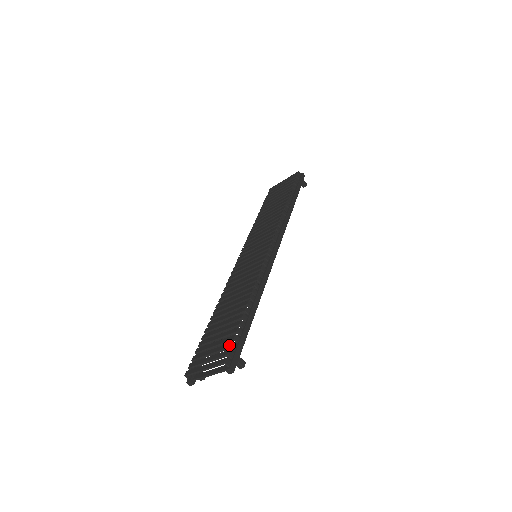
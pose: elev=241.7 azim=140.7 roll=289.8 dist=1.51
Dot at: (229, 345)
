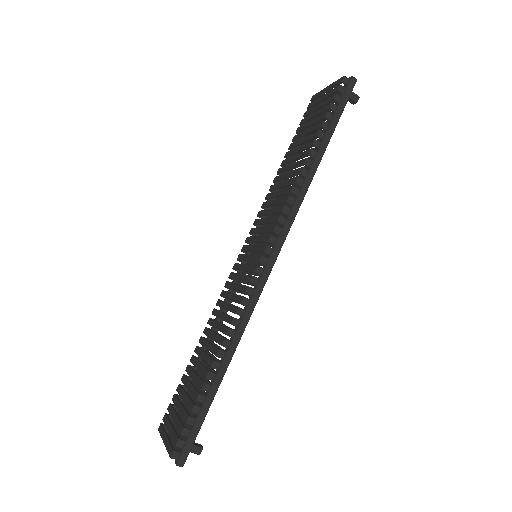
Dot at: (180, 430)
